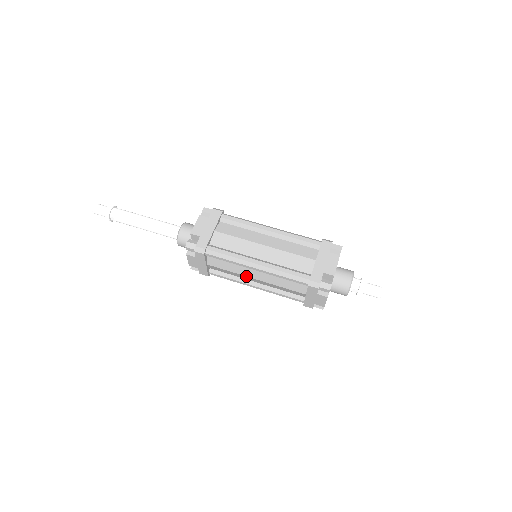
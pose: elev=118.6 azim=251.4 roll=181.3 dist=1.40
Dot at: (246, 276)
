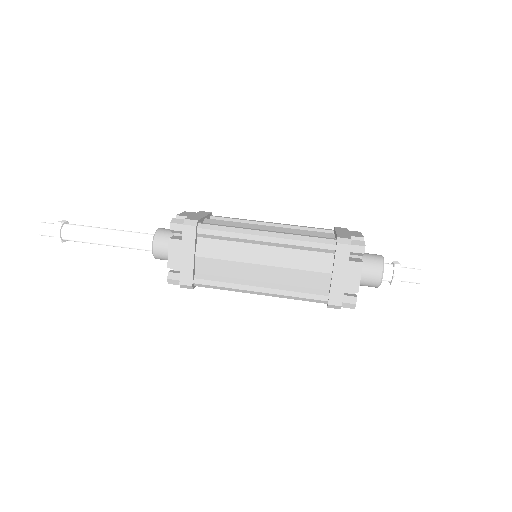
Dot at: (249, 263)
